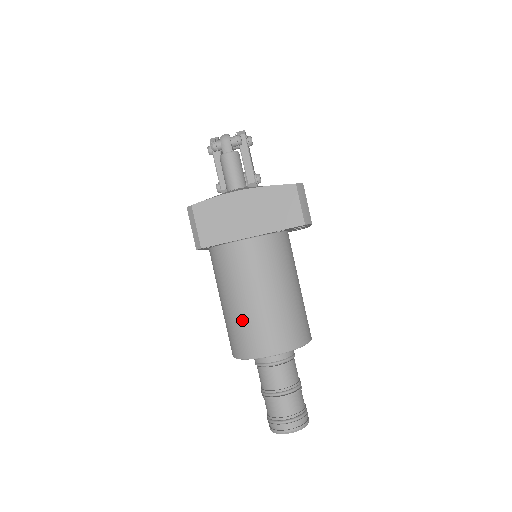
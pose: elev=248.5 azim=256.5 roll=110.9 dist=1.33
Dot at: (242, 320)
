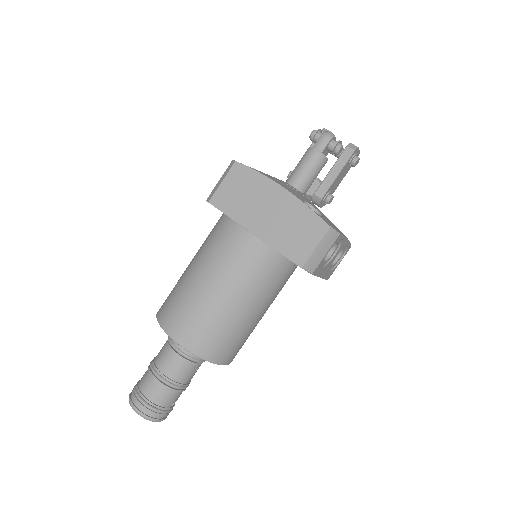
Dot at: (184, 290)
